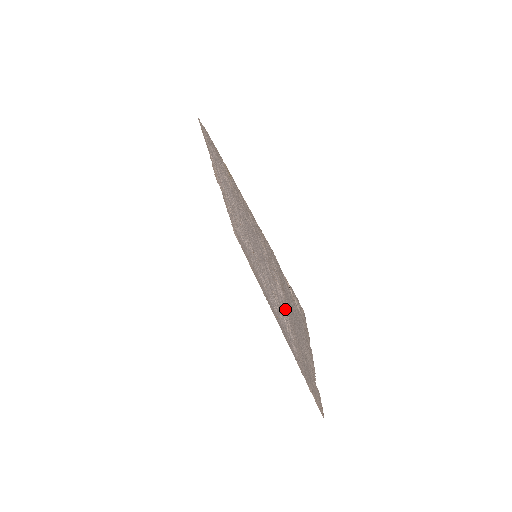
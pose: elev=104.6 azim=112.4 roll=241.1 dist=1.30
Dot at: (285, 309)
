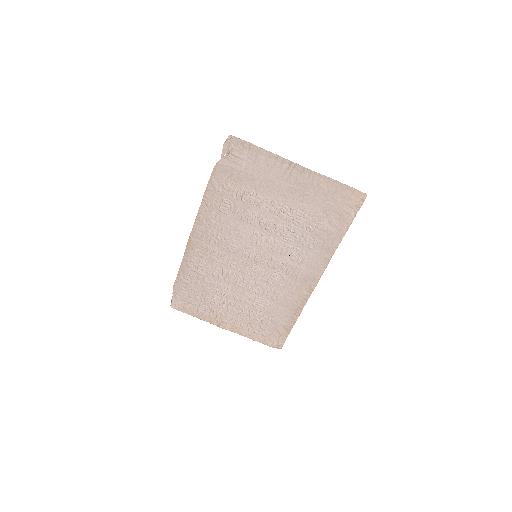
Dot at: (267, 199)
